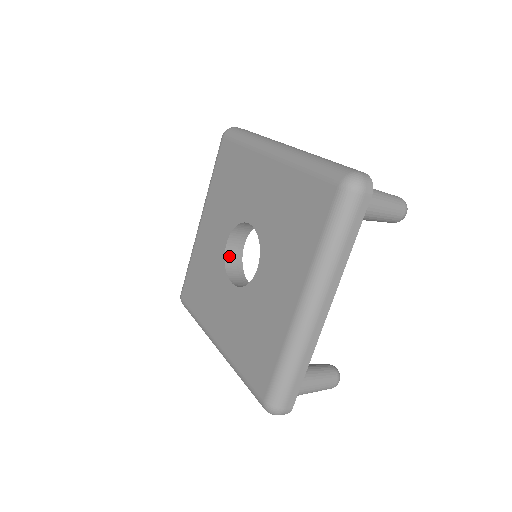
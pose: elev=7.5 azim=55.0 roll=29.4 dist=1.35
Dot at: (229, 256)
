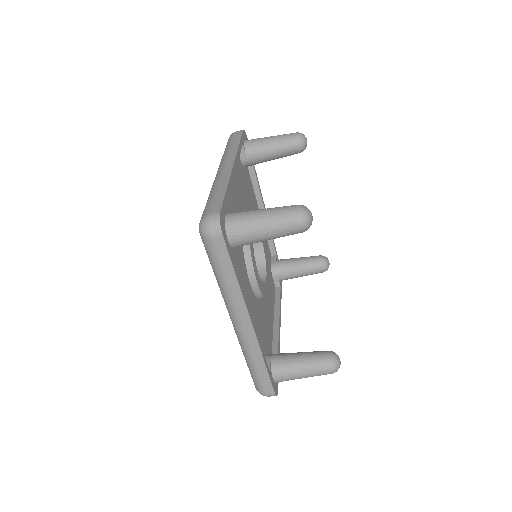
Dot at: occluded
